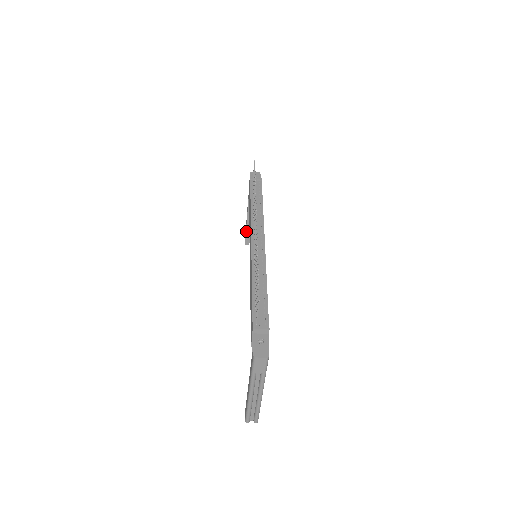
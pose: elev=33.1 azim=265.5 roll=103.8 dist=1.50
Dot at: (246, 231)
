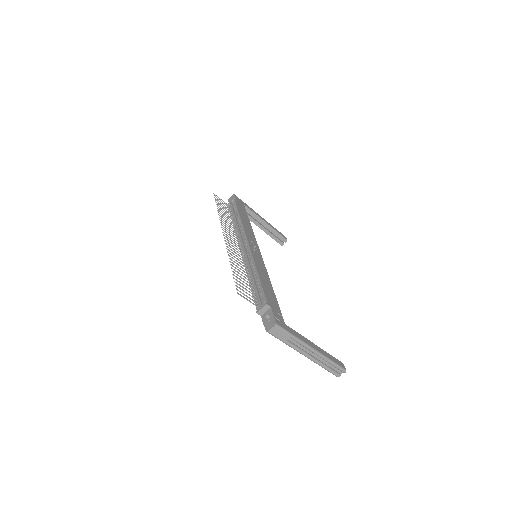
Dot at: (271, 237)
